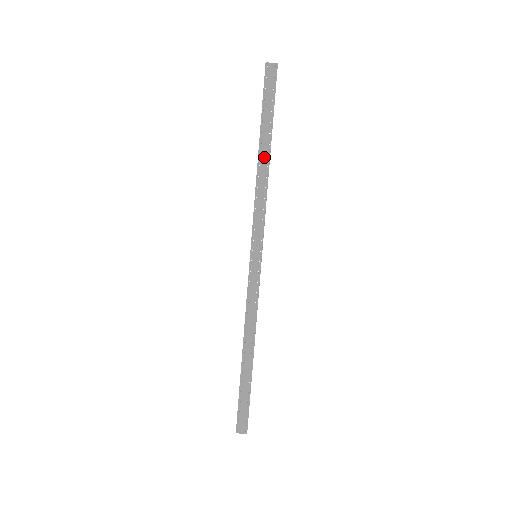
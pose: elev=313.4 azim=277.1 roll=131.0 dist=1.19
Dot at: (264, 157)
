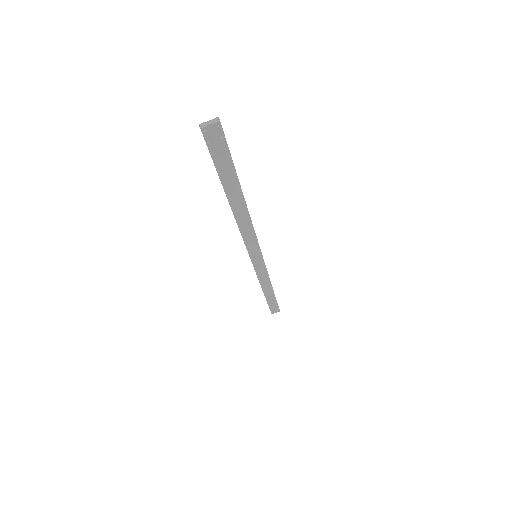
Dot at: (238, 205)
